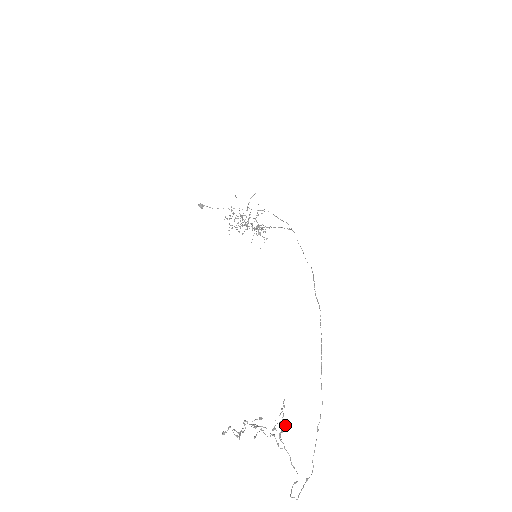
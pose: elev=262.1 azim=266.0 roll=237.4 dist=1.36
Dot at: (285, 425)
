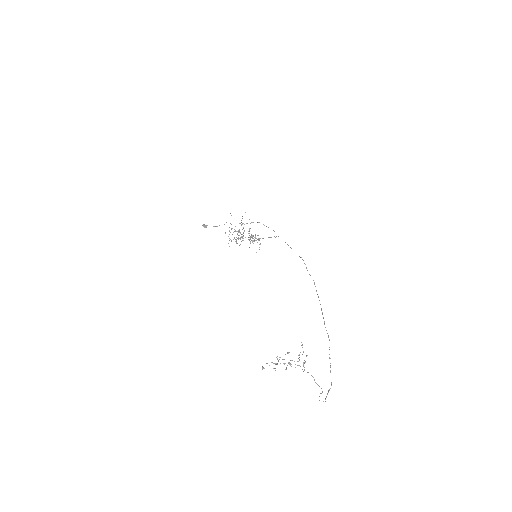
Dot at: (306, 356)
